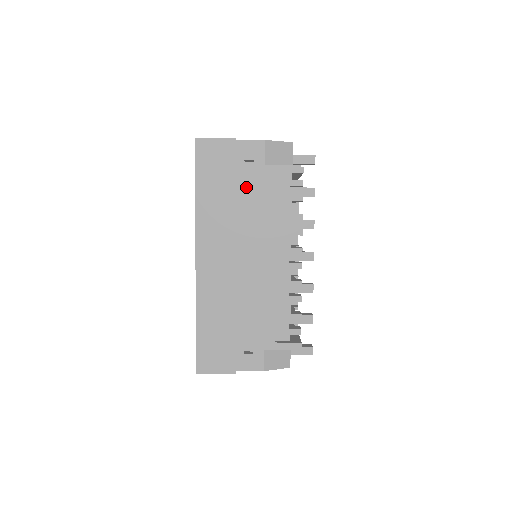
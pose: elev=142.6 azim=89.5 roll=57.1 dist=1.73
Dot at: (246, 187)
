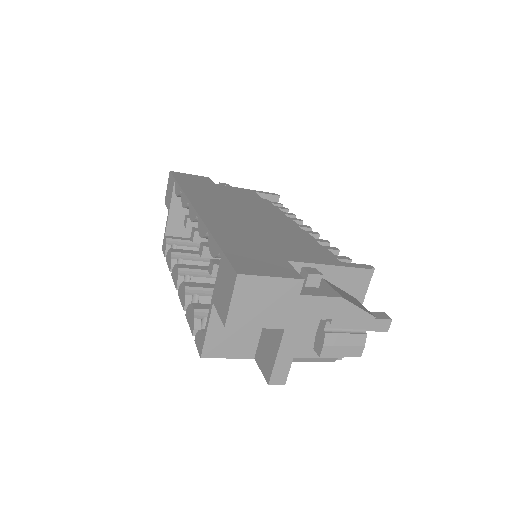
Dot at: (231, 191)
